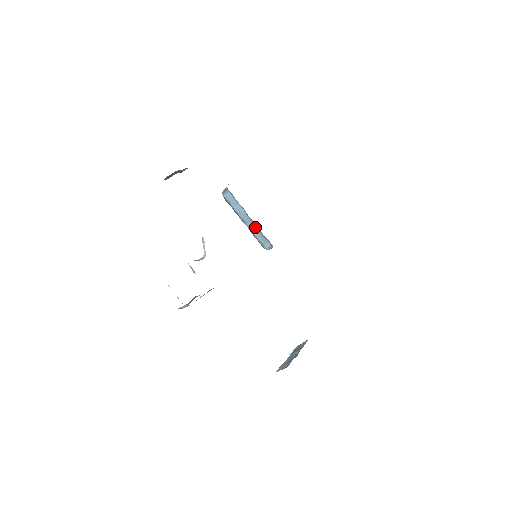
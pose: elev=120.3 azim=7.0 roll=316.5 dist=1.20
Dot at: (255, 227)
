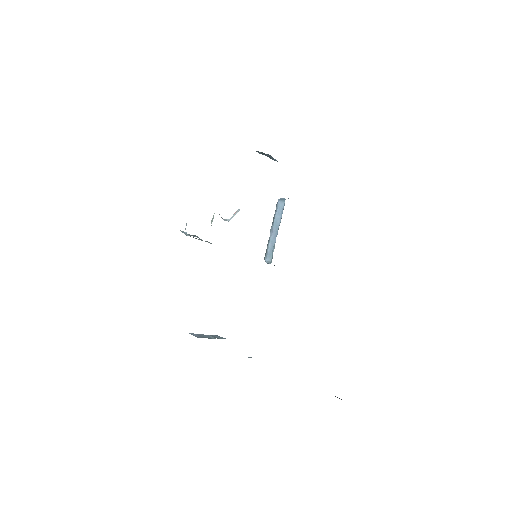
Dot at: (274, 240)
